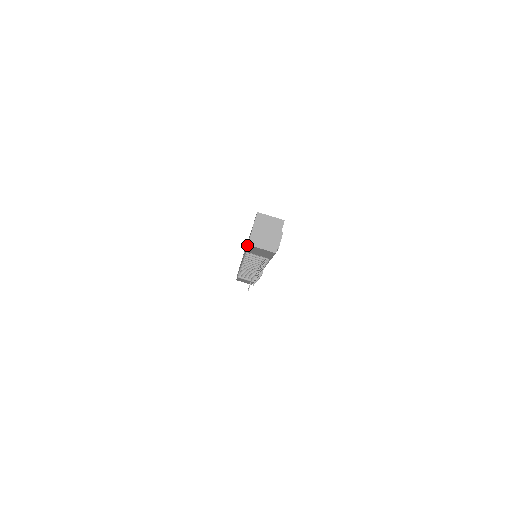
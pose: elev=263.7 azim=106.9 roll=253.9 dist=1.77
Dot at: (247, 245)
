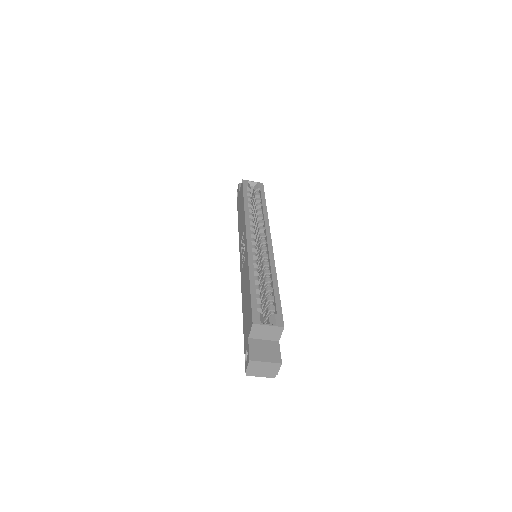
Dot at: (244, 349)
